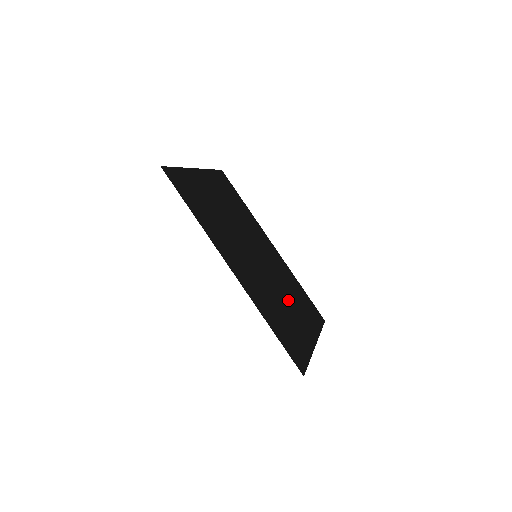
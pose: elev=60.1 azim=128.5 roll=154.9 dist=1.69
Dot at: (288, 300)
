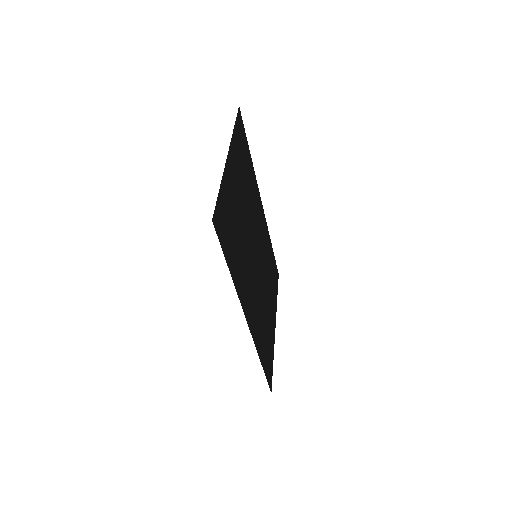
Dot at: (267, 291)
